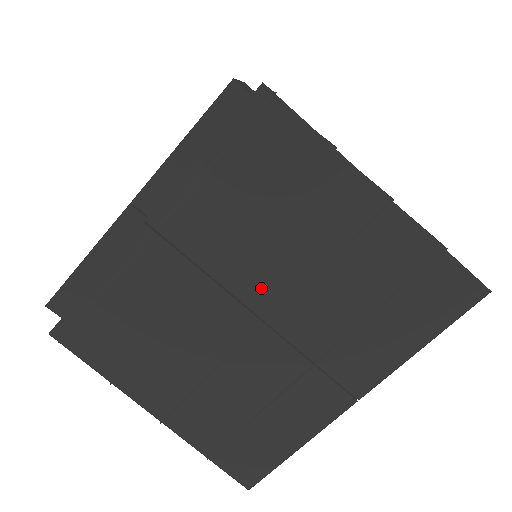
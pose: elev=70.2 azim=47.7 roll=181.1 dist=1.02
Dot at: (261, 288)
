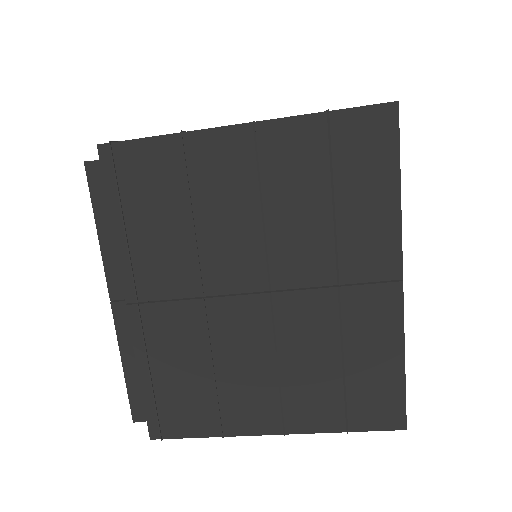
Dot at: (241, 271)
